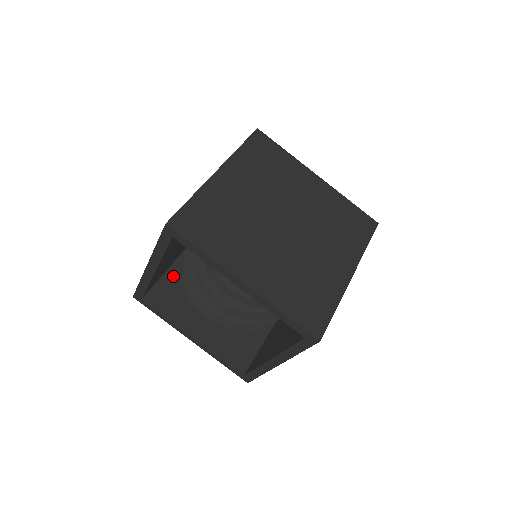
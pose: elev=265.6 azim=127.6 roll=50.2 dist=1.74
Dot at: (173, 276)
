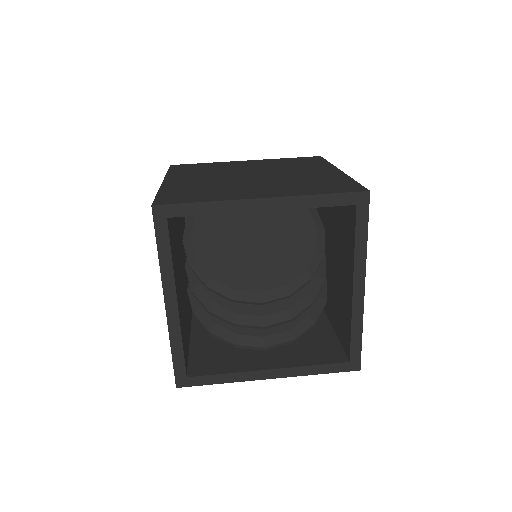
Dot at: (200, 346)
